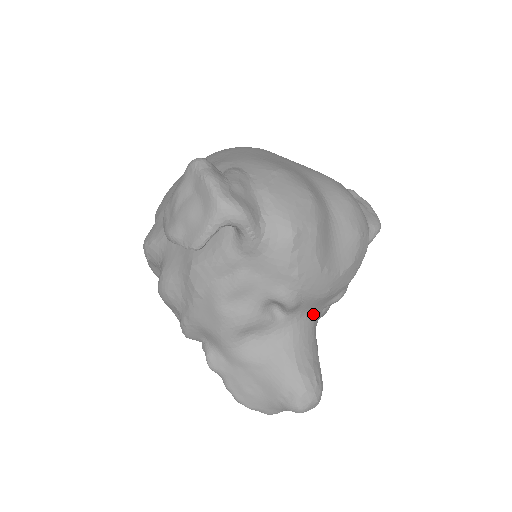
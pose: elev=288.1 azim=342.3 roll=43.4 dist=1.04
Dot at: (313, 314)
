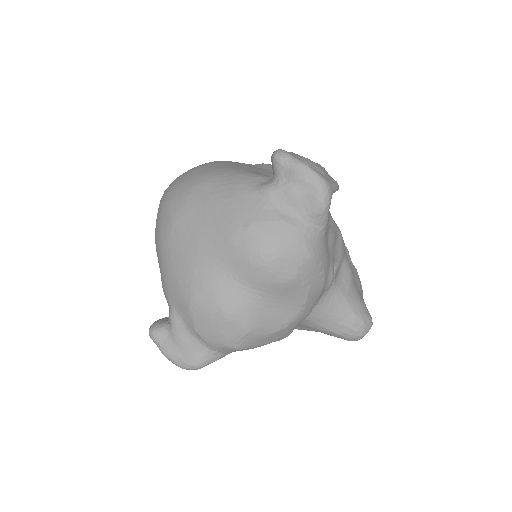
Dot at: (318, 301)
